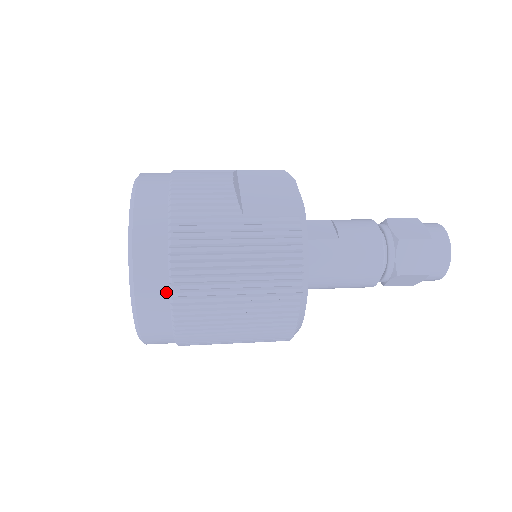
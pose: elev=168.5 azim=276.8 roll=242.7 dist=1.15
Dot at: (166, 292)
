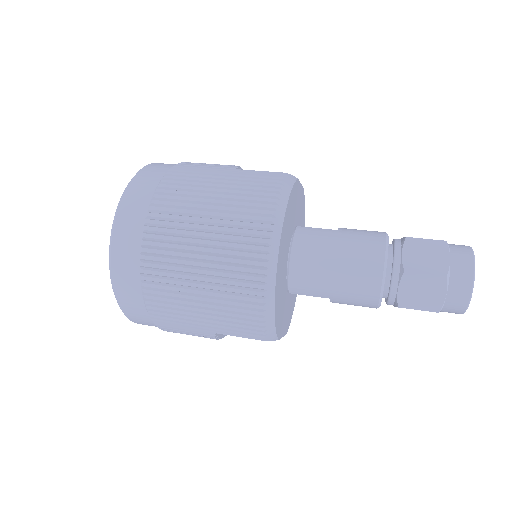
Dot at: (146, 208)
